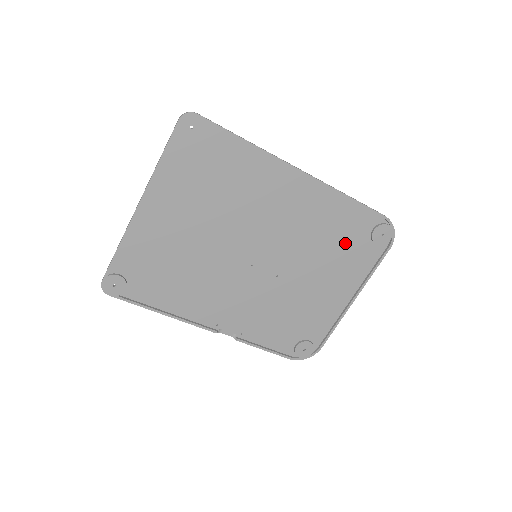
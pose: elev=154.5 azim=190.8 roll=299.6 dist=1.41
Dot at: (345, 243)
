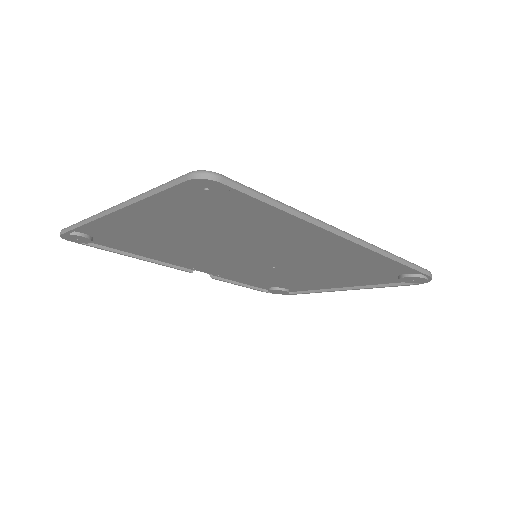
Dot at: (366, 272)
